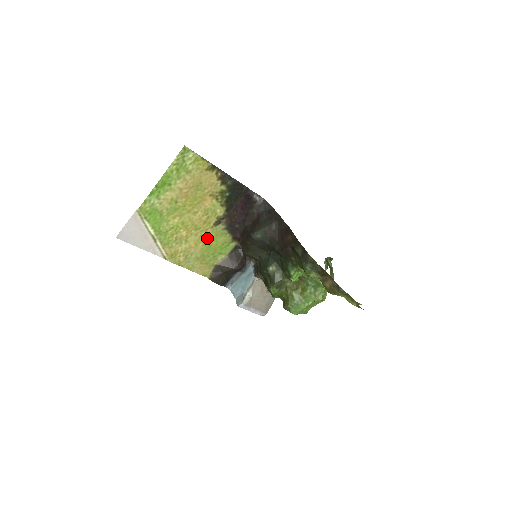
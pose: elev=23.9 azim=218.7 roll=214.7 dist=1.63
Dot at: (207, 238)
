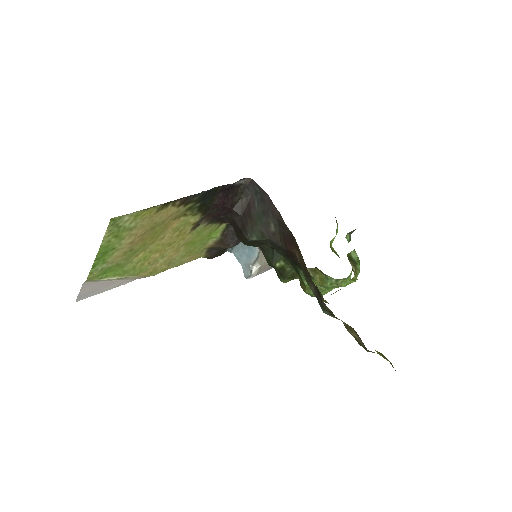
Dot at: (188, 241)
